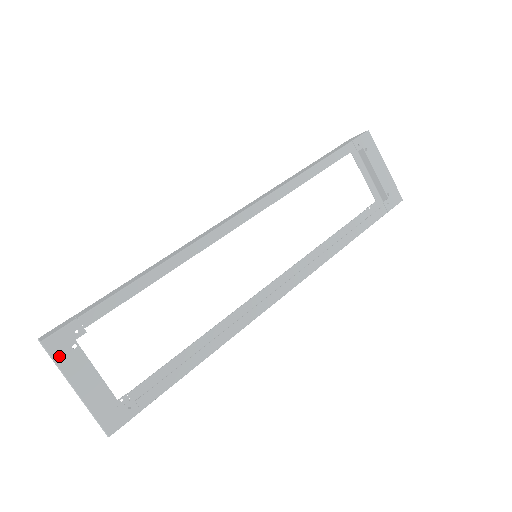
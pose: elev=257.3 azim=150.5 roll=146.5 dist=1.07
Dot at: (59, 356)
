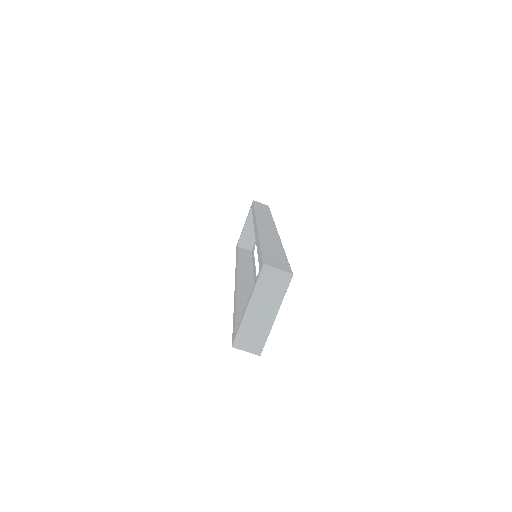
Dot at: (287, 288)
